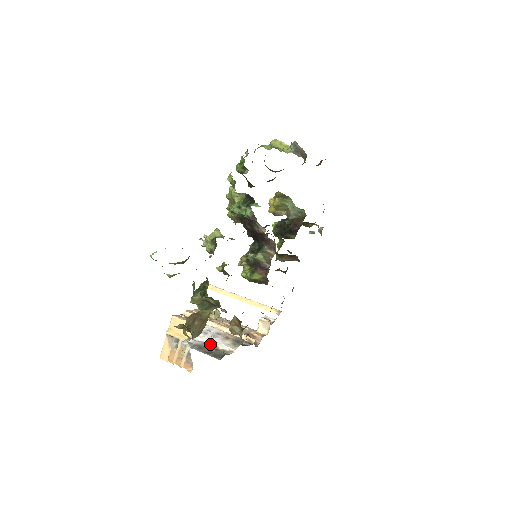
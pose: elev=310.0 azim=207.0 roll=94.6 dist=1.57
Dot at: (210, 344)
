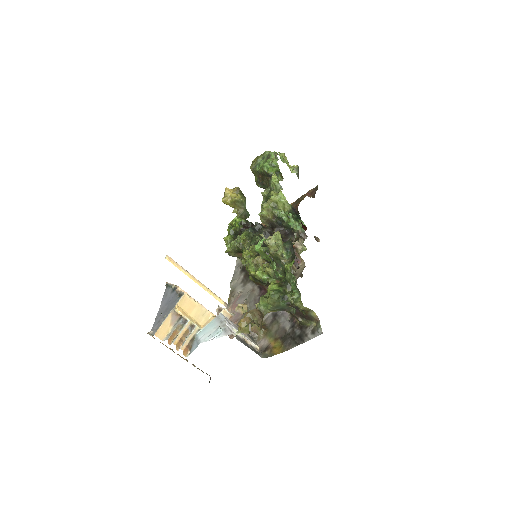
Dot at: (242, 338)
